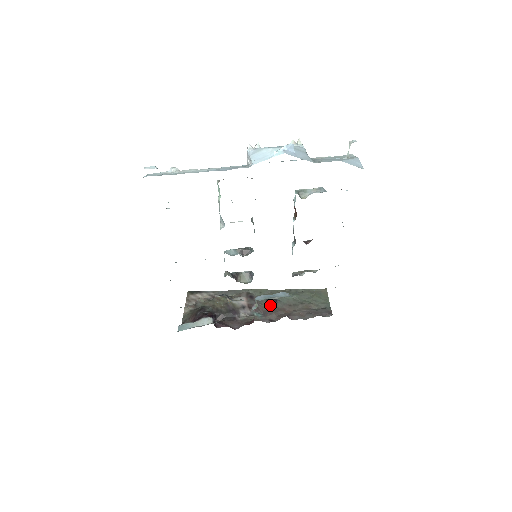
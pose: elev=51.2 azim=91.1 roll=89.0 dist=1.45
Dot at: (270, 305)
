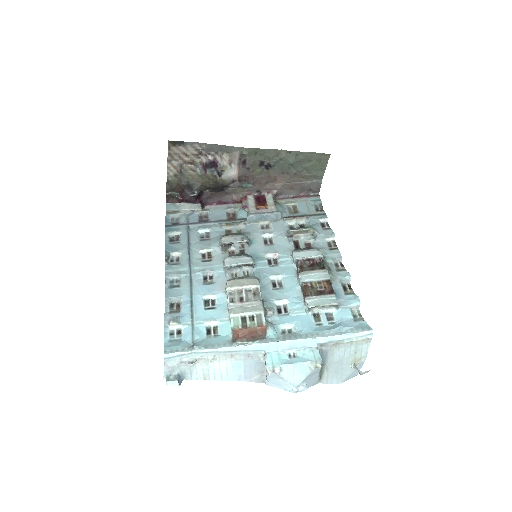
Dot at: (262, 172)
